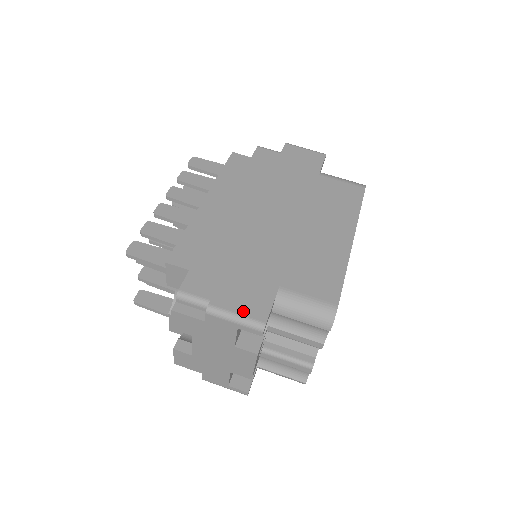
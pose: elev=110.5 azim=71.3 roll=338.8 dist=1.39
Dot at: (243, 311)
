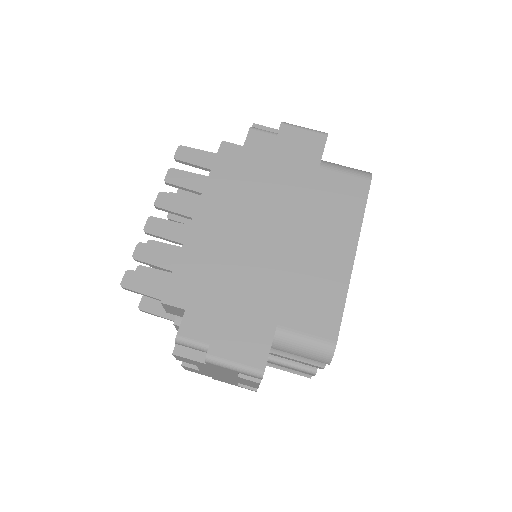
Dot at: (241, 359)
